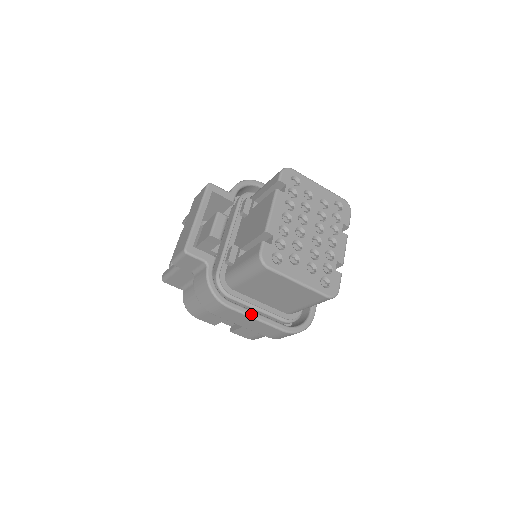
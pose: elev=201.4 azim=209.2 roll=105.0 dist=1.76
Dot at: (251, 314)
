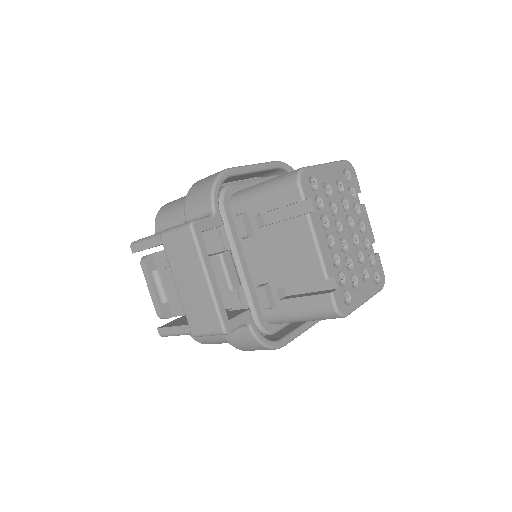
Dot at: (300, 332)
